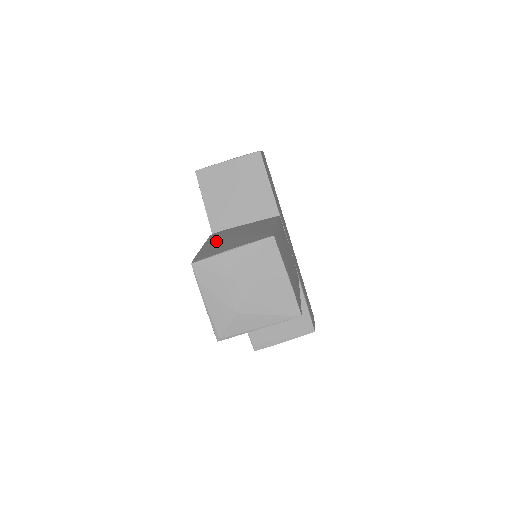
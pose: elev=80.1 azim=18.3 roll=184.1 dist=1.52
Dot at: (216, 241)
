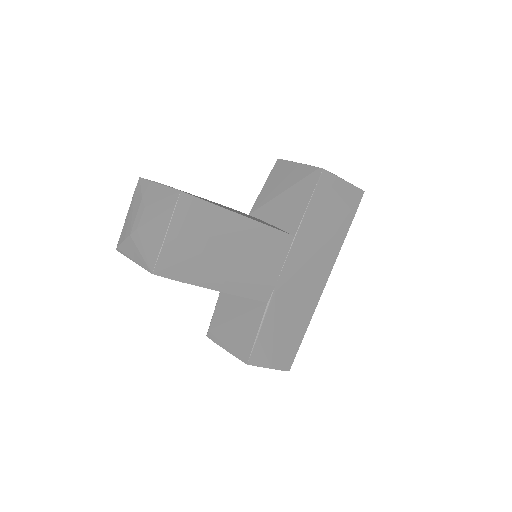
Dot at: occluded
